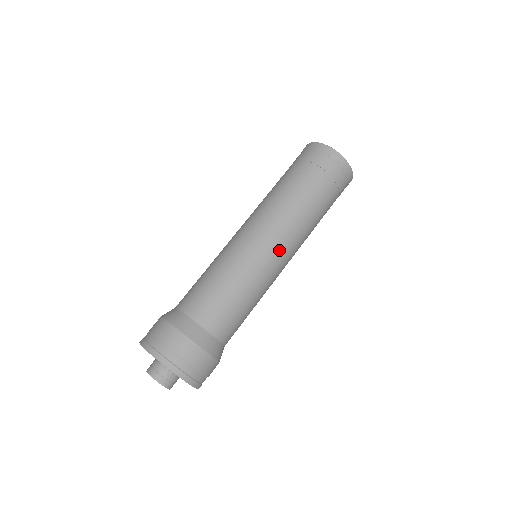
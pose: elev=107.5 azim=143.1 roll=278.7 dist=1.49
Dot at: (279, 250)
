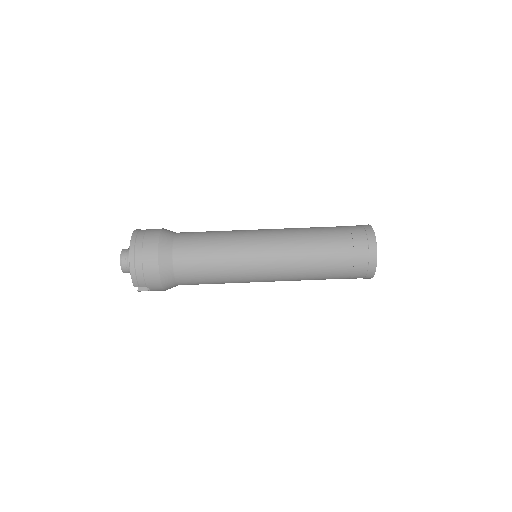
Dot at: (268, 259)
